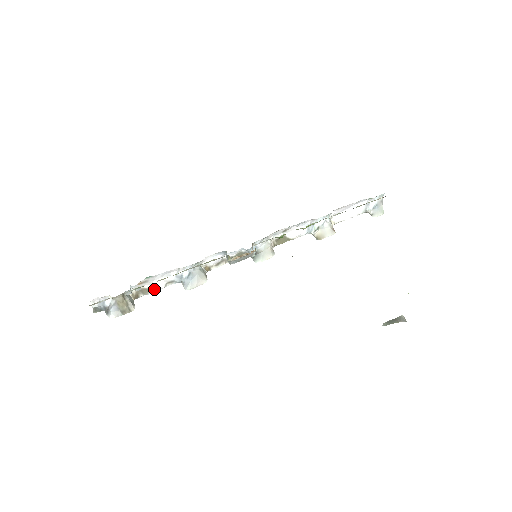
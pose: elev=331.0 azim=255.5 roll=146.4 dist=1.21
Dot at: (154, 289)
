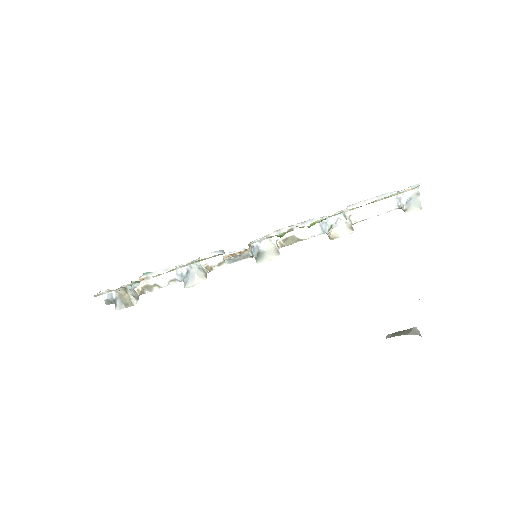
Dot at: (158, 286)
